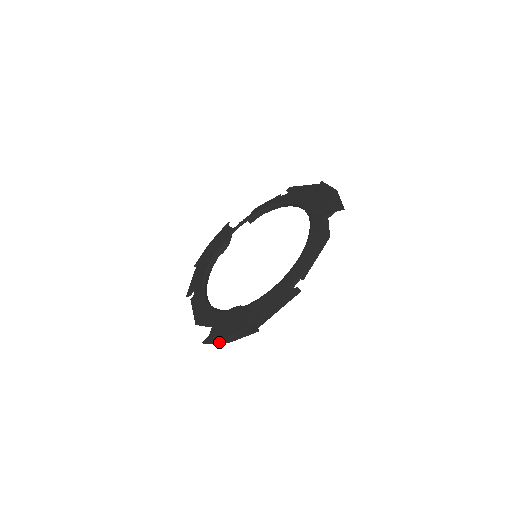
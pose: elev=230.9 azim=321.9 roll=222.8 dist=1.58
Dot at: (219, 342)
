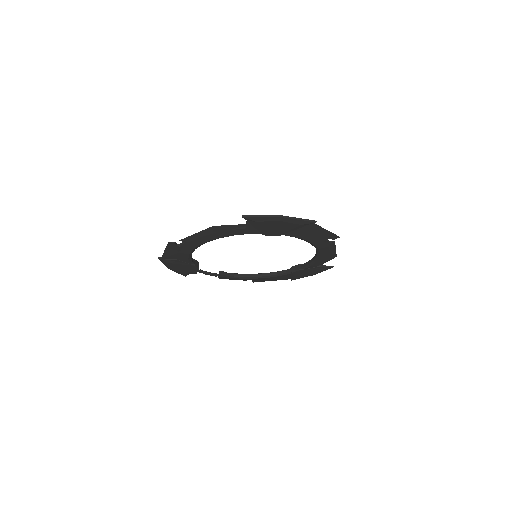
Dot at: (270, 215)
